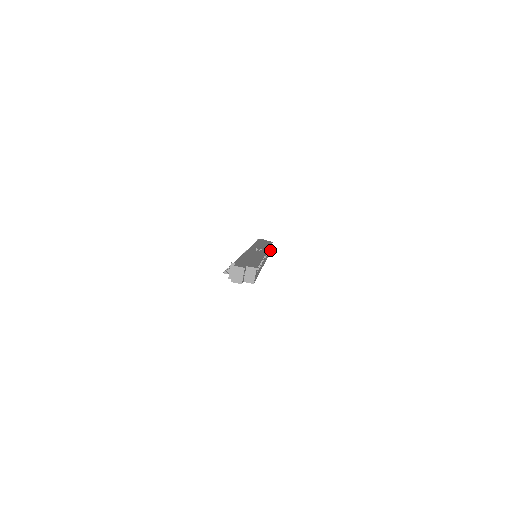
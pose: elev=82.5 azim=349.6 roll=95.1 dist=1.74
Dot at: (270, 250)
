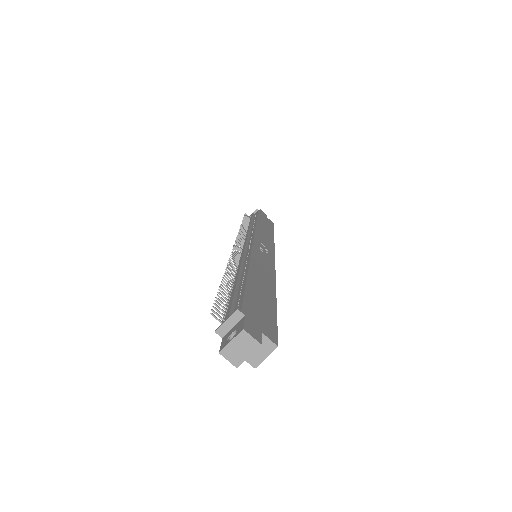
Dot at: occluded
